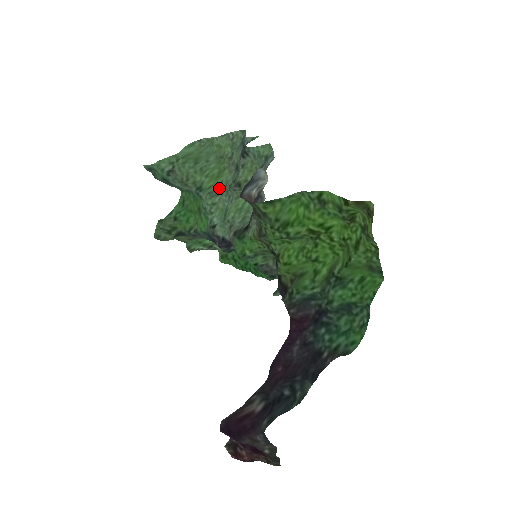
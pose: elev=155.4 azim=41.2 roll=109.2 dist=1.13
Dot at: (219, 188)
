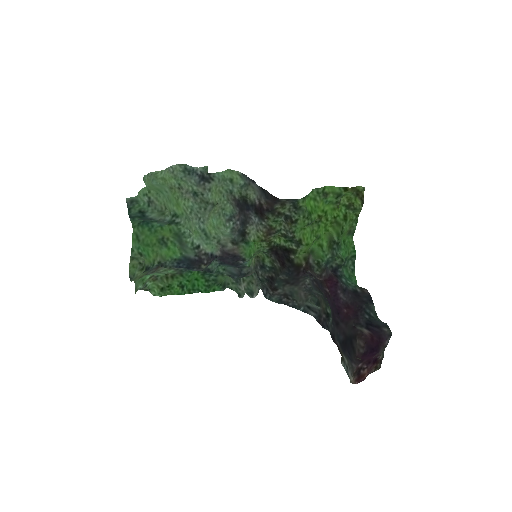
Dot at: (187, 213)
